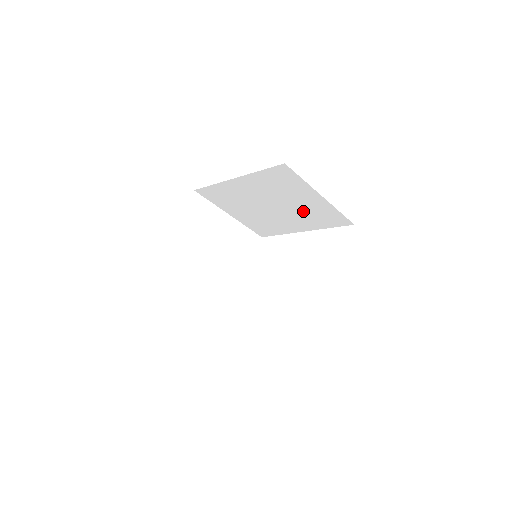
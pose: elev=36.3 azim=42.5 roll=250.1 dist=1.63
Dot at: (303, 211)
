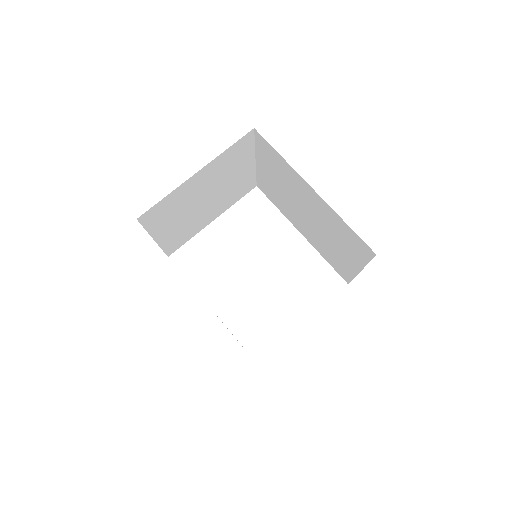
Dot at: (327, 244)
